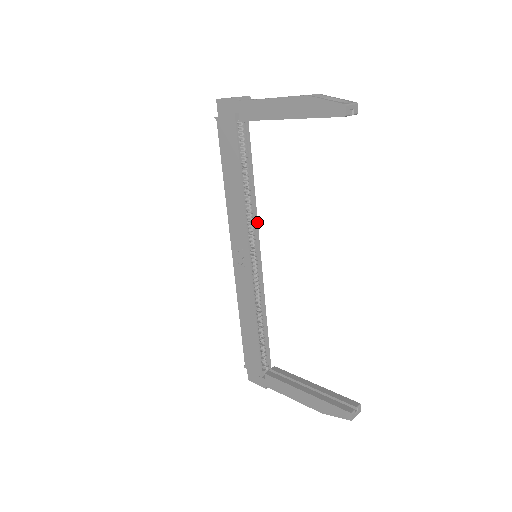
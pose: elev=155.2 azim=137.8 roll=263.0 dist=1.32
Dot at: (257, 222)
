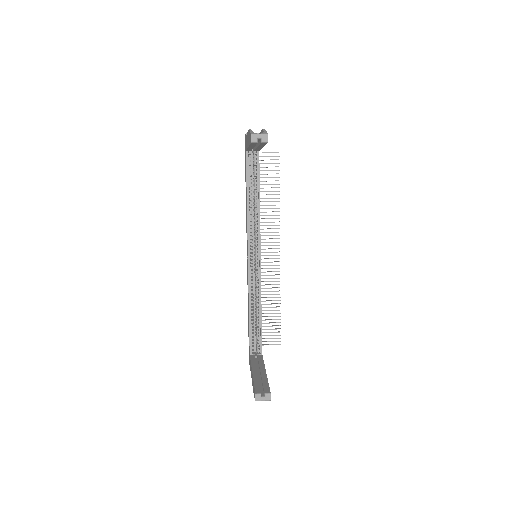
Dot at: occluded
